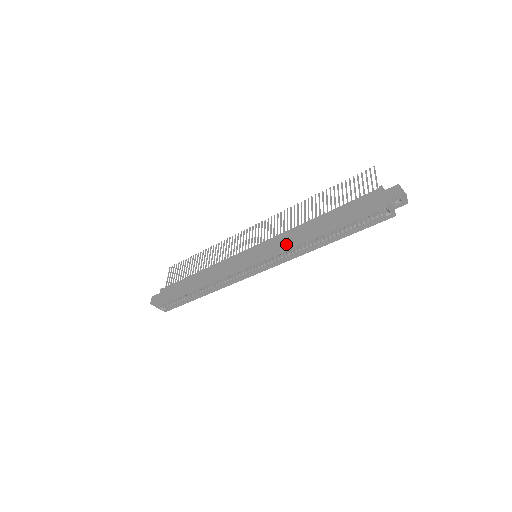
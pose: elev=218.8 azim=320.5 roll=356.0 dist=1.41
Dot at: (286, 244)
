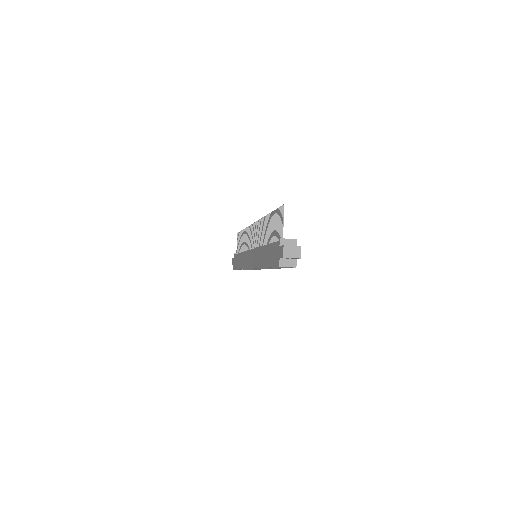
Dot at: (257, 262)
